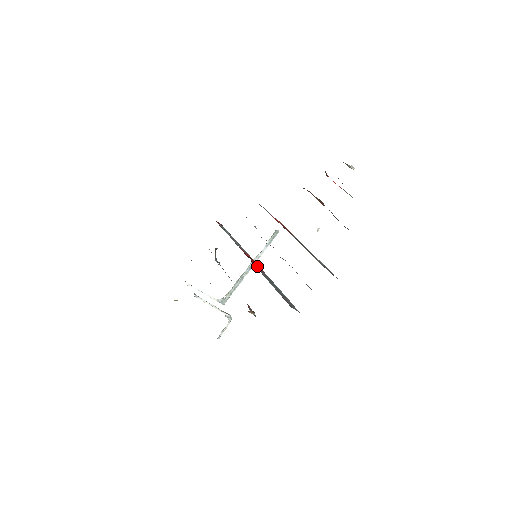
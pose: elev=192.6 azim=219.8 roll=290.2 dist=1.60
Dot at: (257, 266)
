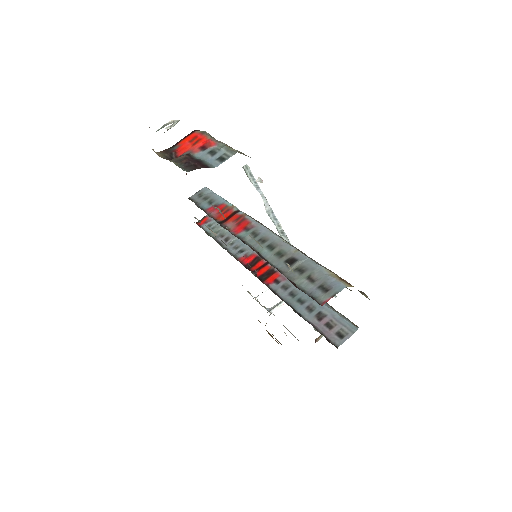
Dot at: (267, 275)
